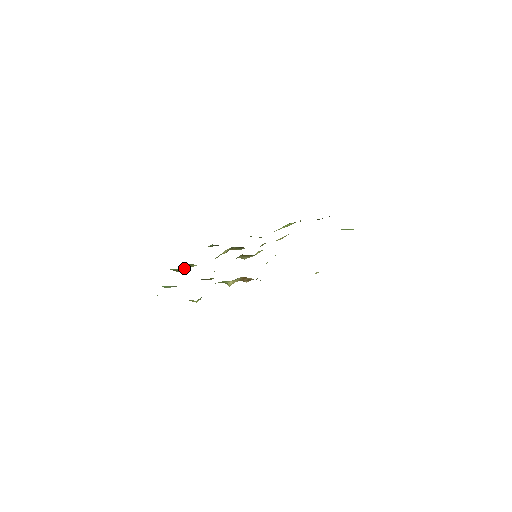
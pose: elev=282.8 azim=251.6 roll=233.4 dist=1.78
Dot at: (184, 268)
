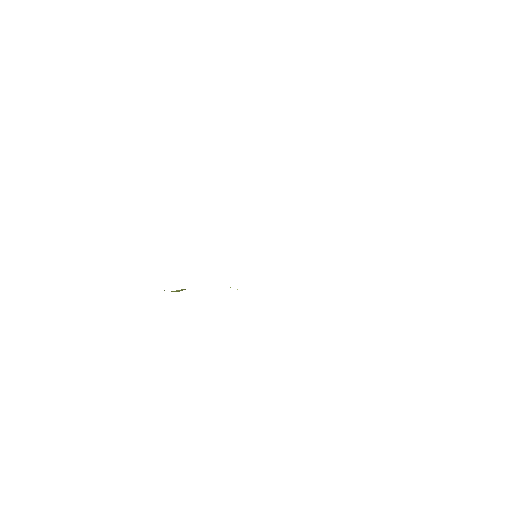
Dot at: occluded
